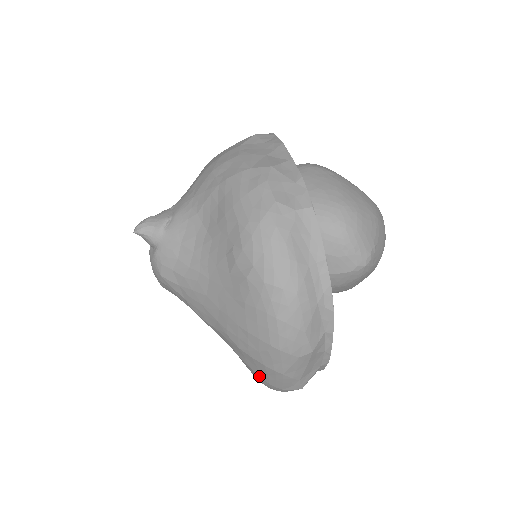
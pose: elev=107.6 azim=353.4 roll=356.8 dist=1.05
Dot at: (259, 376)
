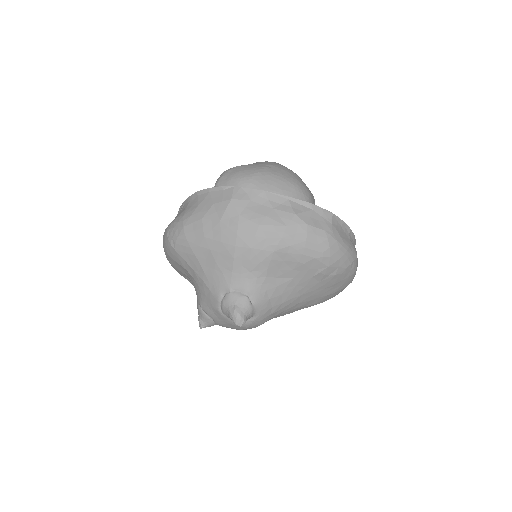
Dot at: occluded
